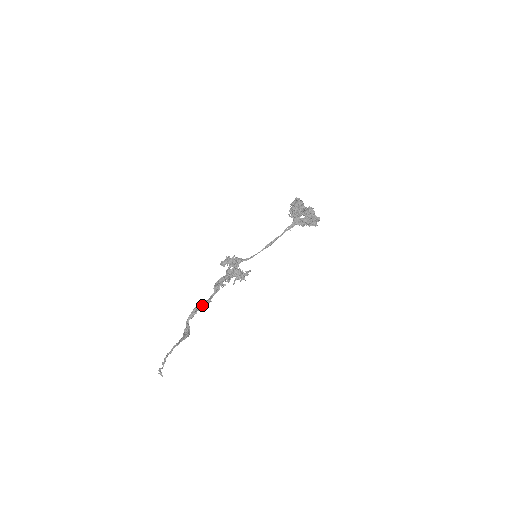
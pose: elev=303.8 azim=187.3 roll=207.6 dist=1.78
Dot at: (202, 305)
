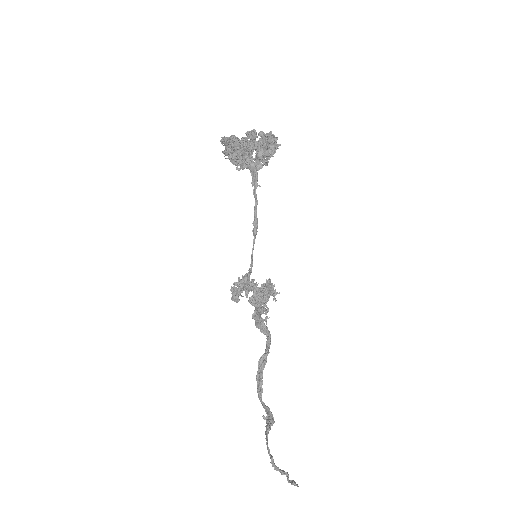
Dot at: (261, 367)
